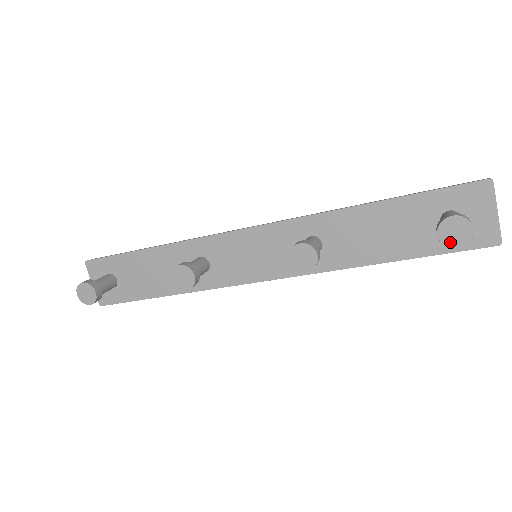
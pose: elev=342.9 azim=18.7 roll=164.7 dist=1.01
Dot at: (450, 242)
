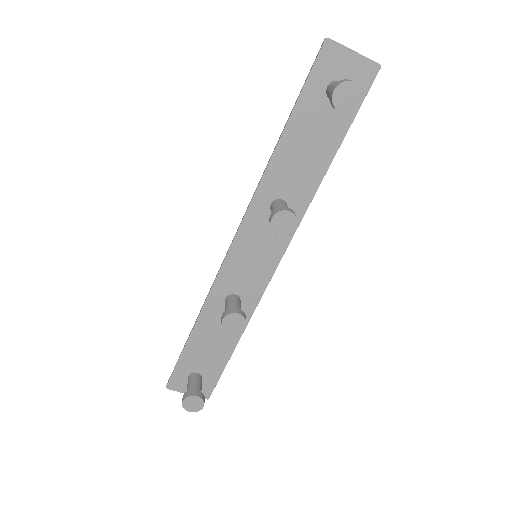
Dot at: (352, 106)
